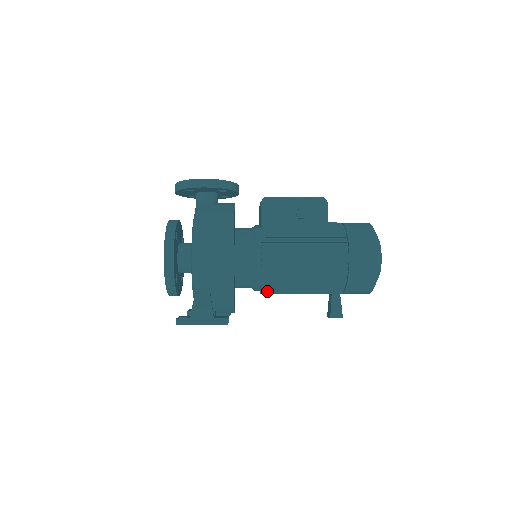
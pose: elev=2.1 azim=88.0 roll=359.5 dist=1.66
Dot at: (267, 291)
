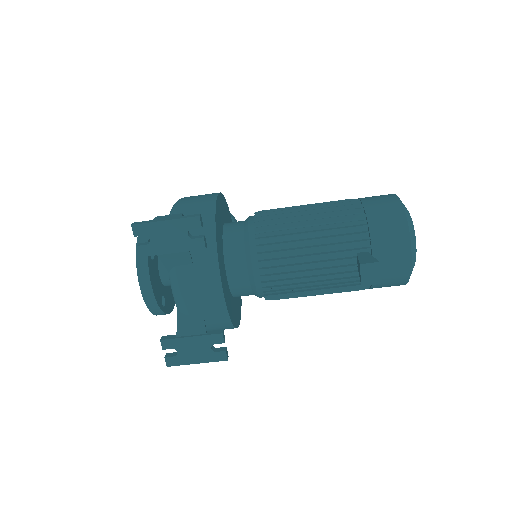
Dot at: (265, 253)
